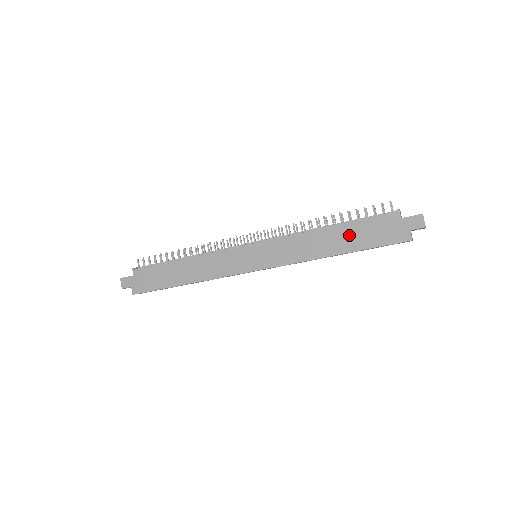
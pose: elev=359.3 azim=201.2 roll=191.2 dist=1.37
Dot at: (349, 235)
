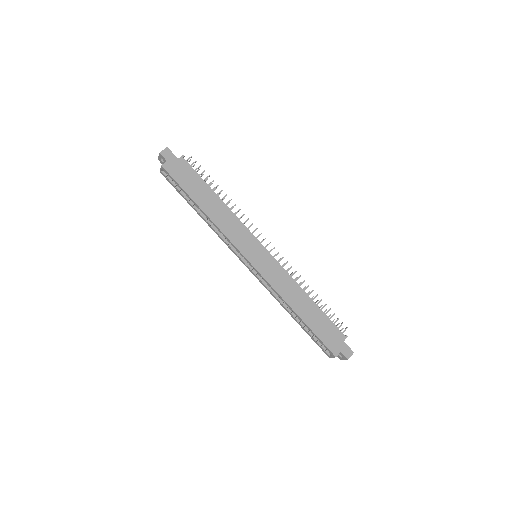
Dot at: (315, 315)
